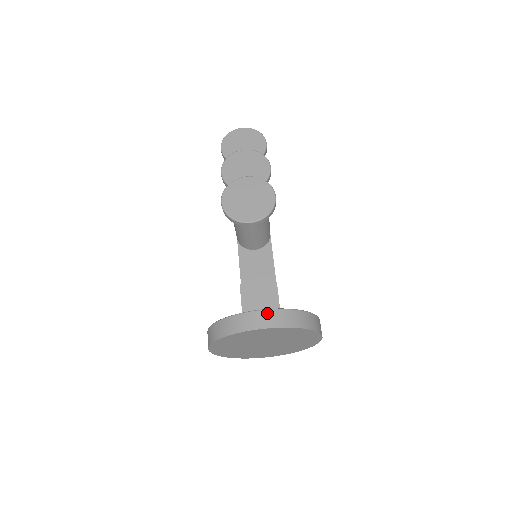
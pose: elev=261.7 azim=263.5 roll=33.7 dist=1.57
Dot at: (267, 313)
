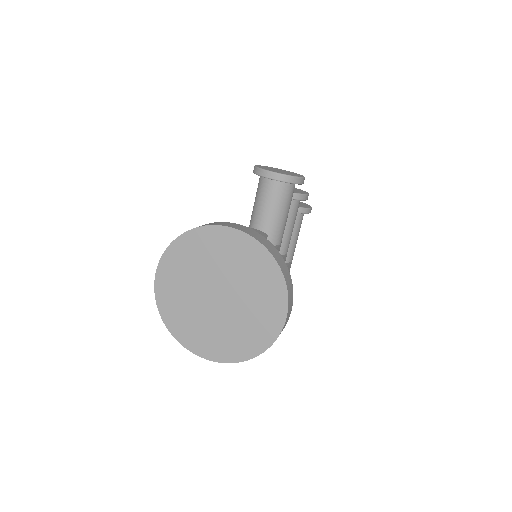
Dot at: (245, 227)
